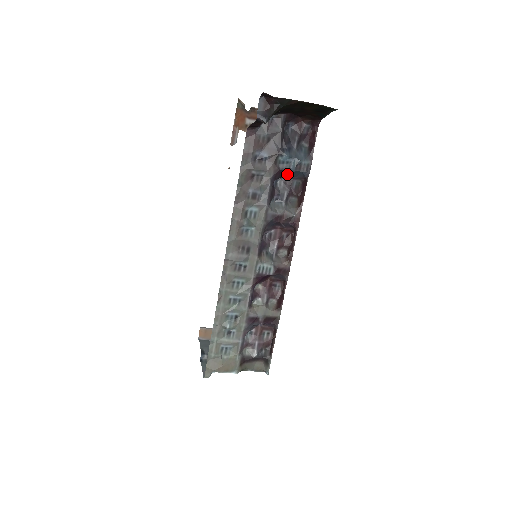
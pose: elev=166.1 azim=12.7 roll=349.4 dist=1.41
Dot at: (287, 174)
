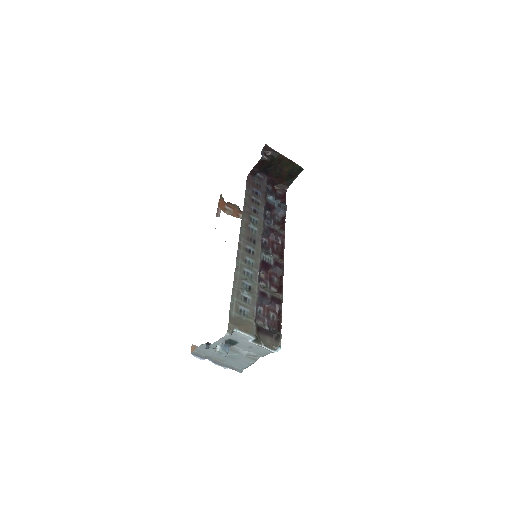
Dot at: (272, 210)
